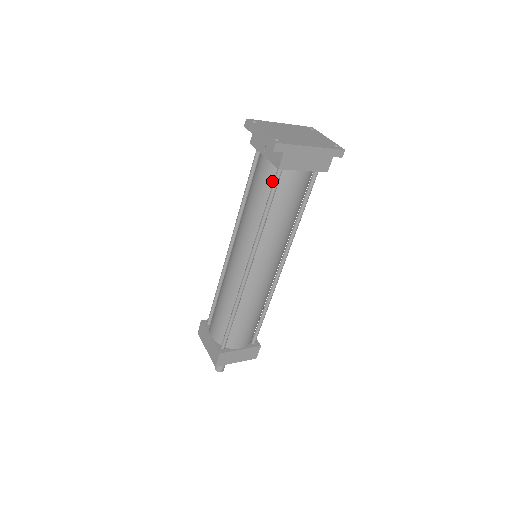
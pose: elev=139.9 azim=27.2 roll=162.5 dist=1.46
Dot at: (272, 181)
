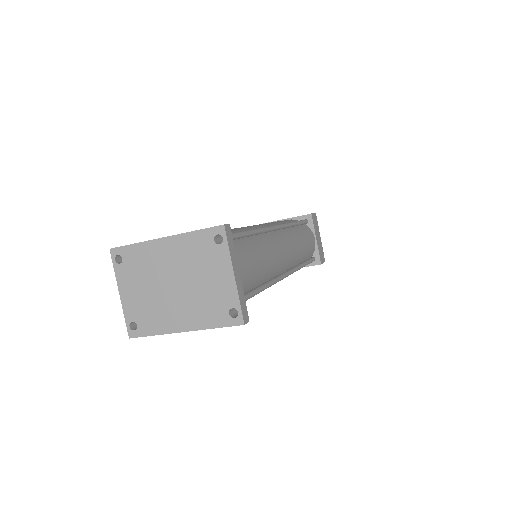
Dot at: occluded
